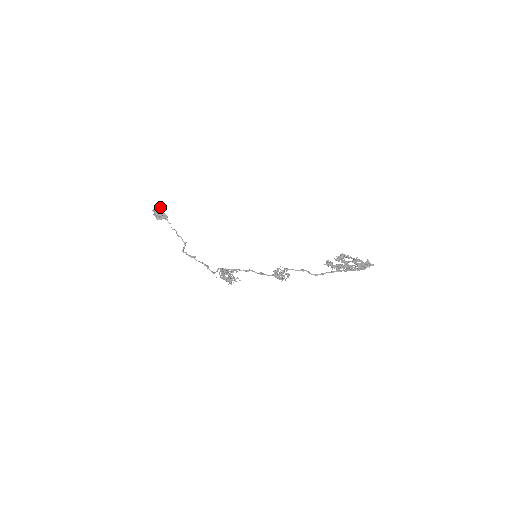
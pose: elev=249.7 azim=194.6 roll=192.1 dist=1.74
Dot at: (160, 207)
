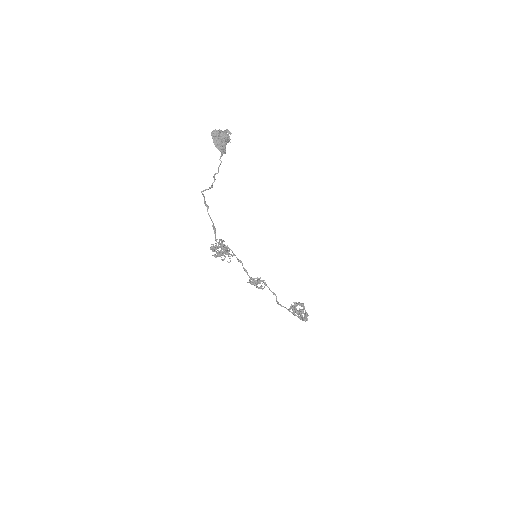
Dot at: occluded
